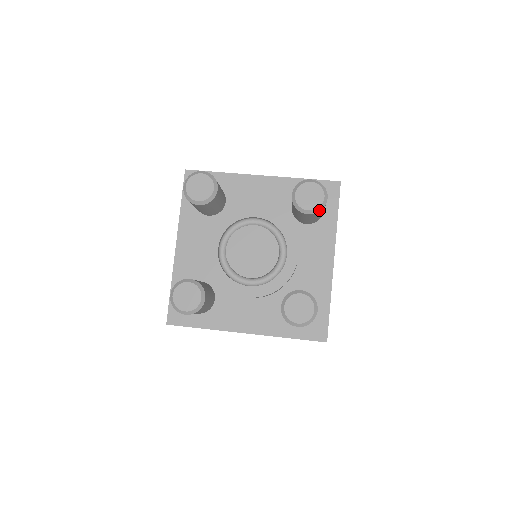
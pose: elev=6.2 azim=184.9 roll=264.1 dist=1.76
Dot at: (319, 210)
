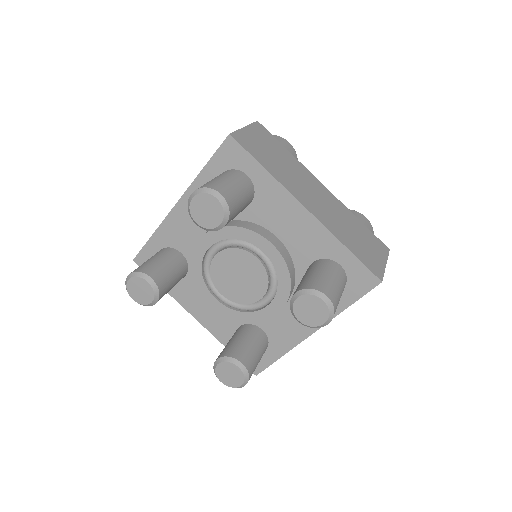
Dot at: (227, 213)
